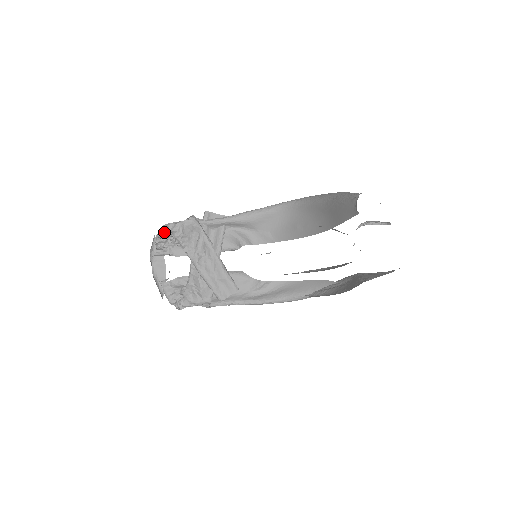
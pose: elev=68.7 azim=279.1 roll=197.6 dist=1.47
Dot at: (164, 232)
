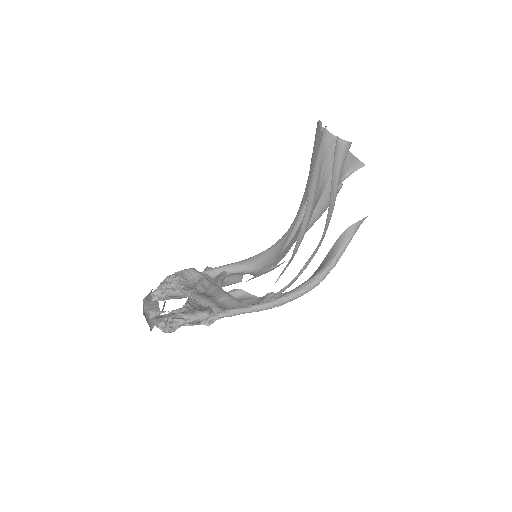
Dot at: (162, 284)
